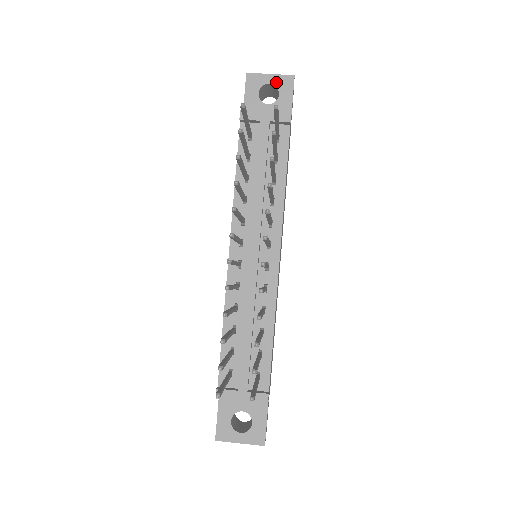
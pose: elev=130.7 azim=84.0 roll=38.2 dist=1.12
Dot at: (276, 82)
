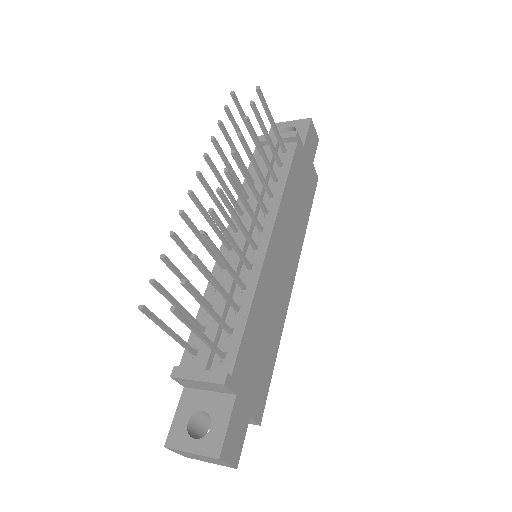
Dot at: (295, 125)
